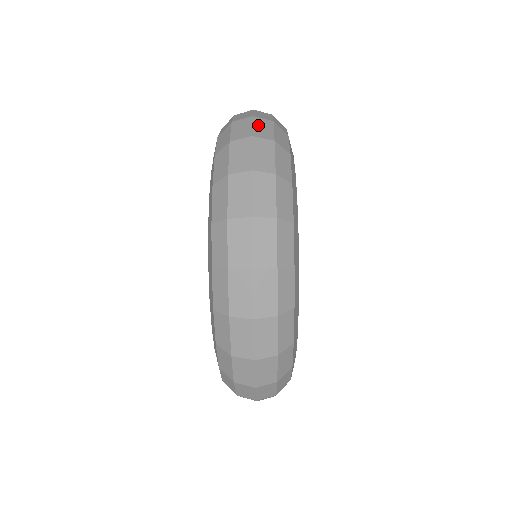
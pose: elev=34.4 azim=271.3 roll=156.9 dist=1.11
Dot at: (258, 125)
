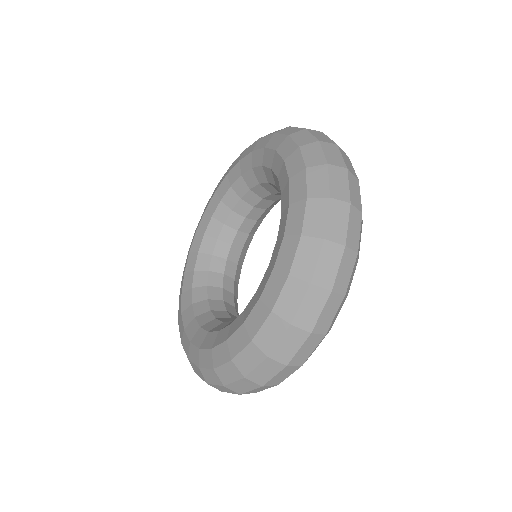
Dot at: (345, 157)
